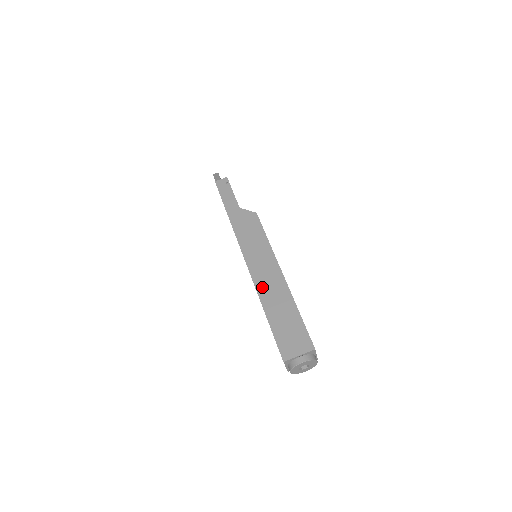
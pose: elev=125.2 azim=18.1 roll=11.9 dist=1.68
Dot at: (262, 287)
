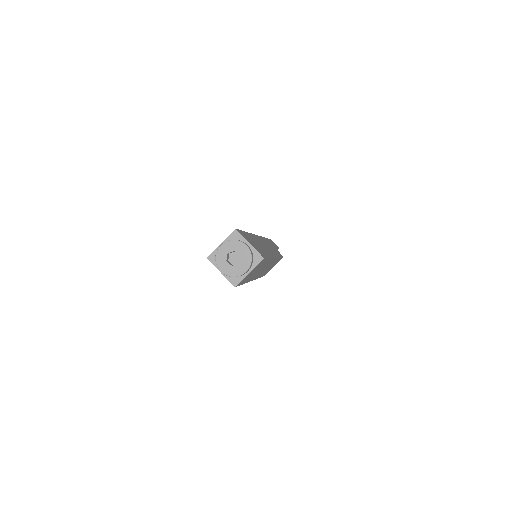
Dot at: occluded
